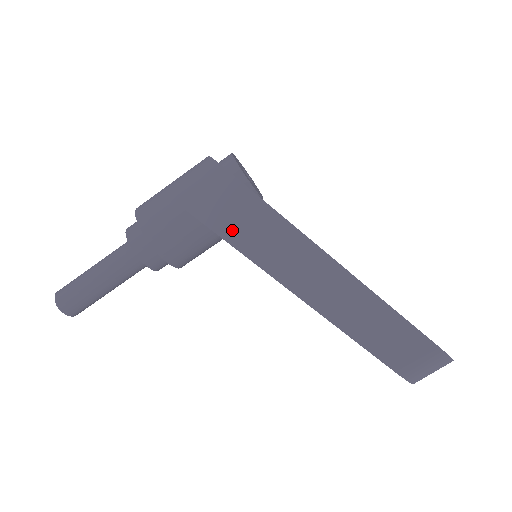
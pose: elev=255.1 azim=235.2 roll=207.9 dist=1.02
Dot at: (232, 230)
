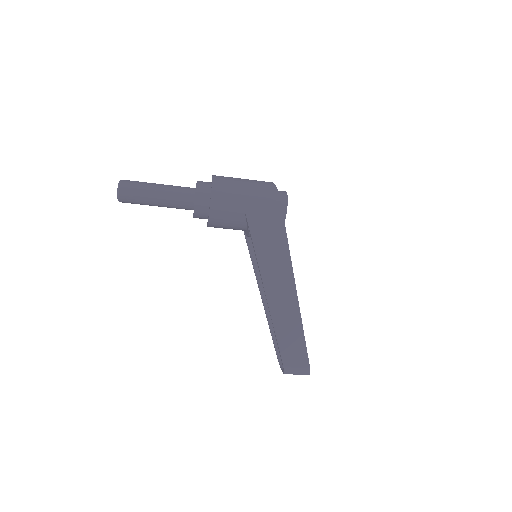
Dot at: (260, 239)
